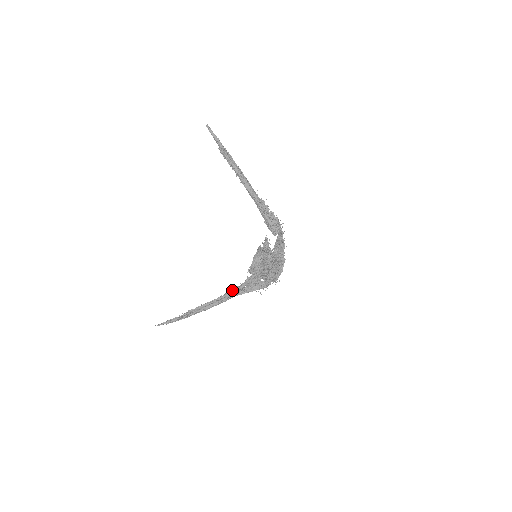
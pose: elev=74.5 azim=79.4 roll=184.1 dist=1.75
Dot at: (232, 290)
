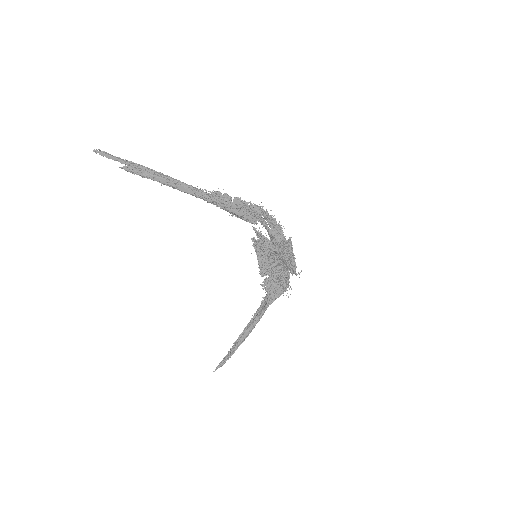
Dot at: (261, 303)
